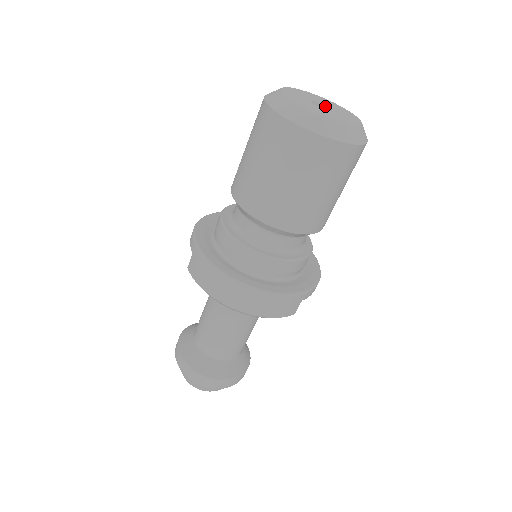
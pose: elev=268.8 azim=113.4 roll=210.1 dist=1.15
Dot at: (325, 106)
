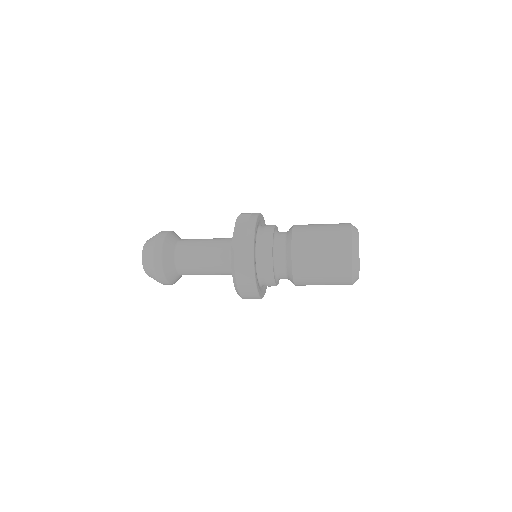
Dot at: occluded
